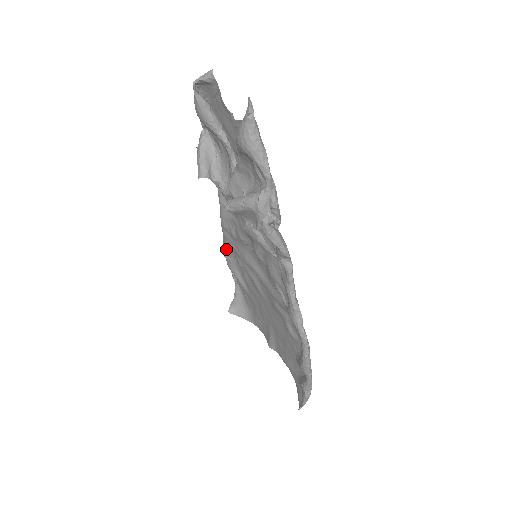
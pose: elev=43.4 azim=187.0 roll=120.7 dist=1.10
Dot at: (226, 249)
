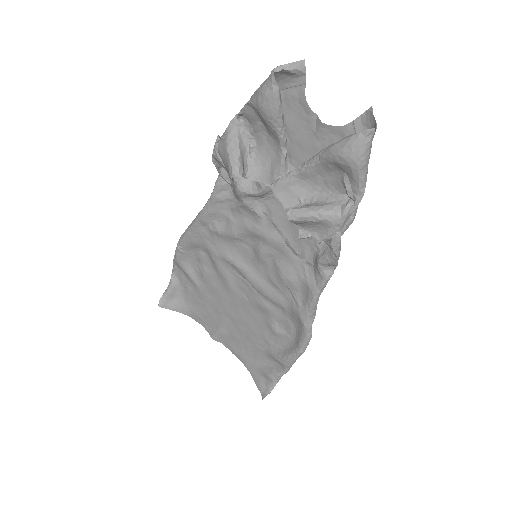
Dot at: (187, 242)
